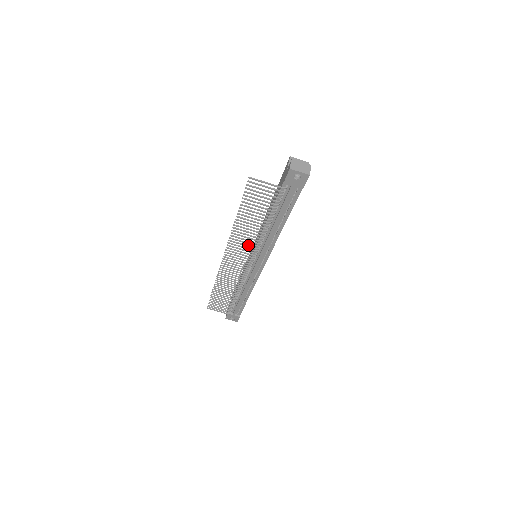
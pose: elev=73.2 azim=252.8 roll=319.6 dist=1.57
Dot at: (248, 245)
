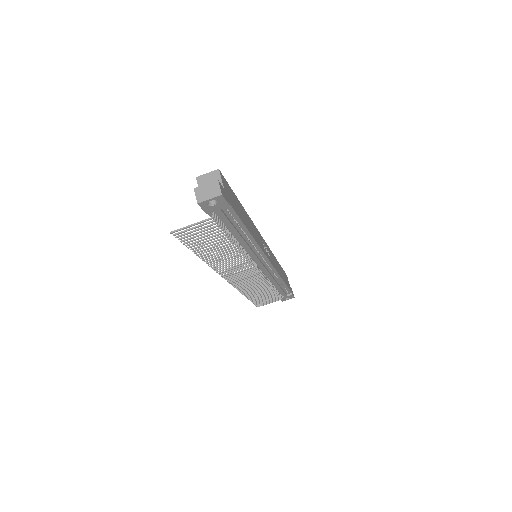
Dot at: (236, 263)
